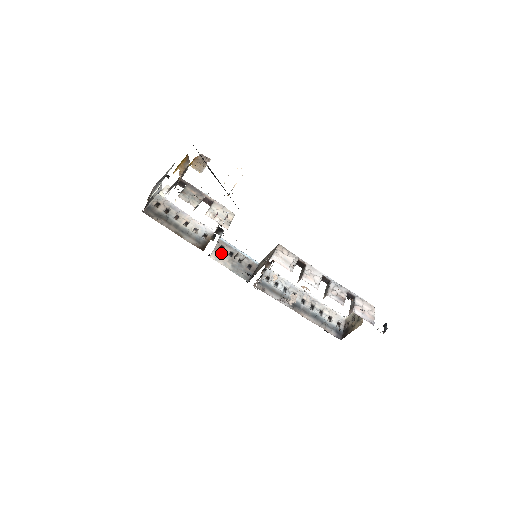
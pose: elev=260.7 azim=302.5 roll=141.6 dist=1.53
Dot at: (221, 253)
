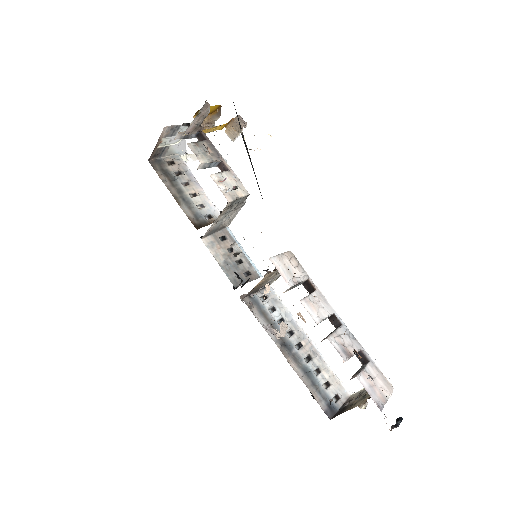
Dot at: (219, 242)
